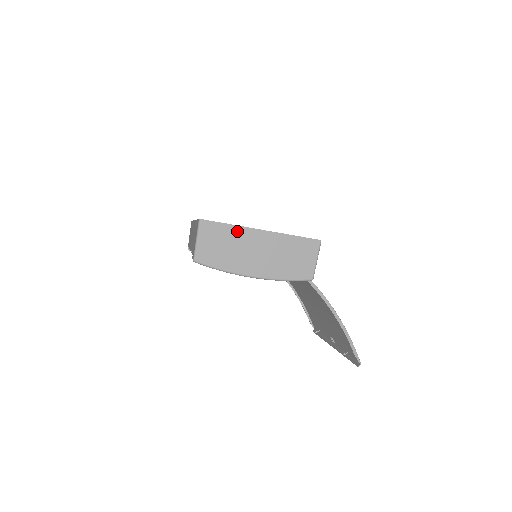
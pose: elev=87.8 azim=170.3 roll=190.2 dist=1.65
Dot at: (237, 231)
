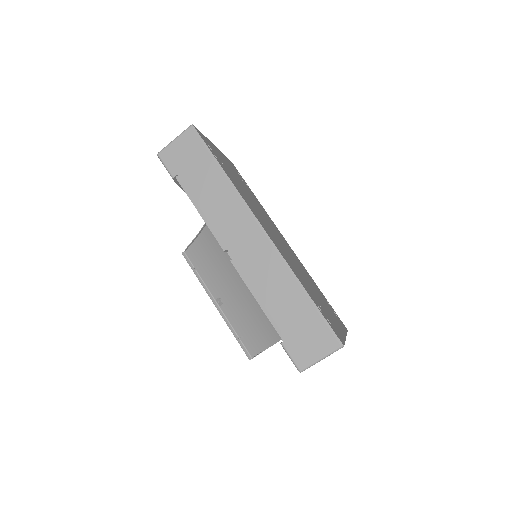
Dot at: occluded
